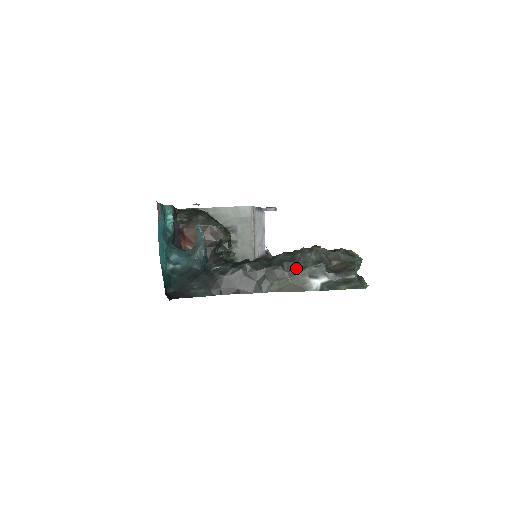
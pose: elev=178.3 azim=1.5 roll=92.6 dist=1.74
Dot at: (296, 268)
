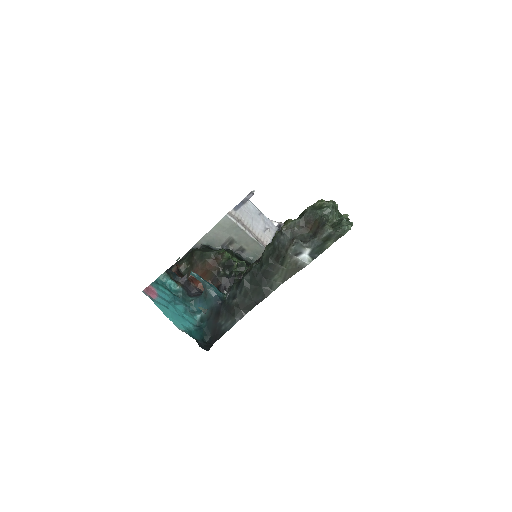
Dot at: (281, 256)
